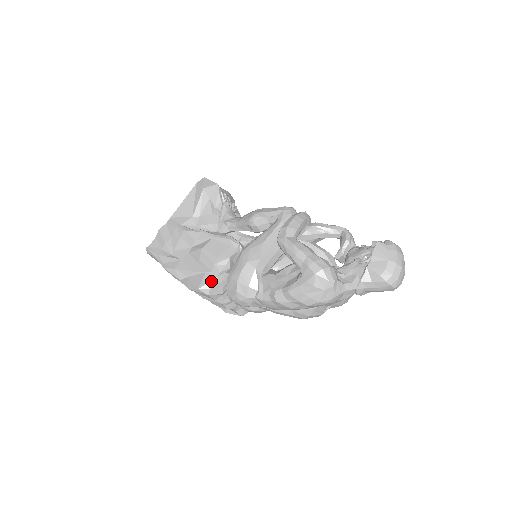
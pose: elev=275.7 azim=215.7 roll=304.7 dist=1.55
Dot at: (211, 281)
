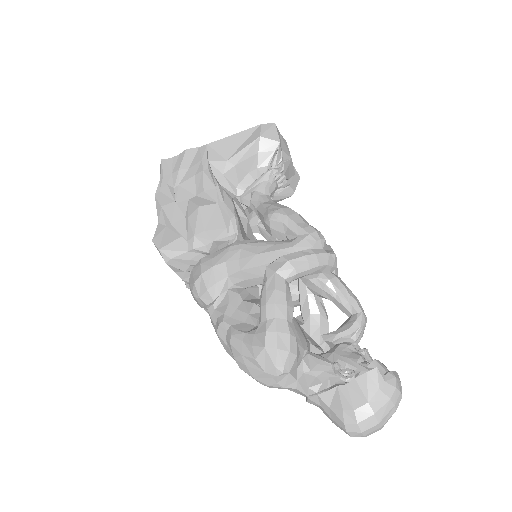
Dot at: (178, 251)
